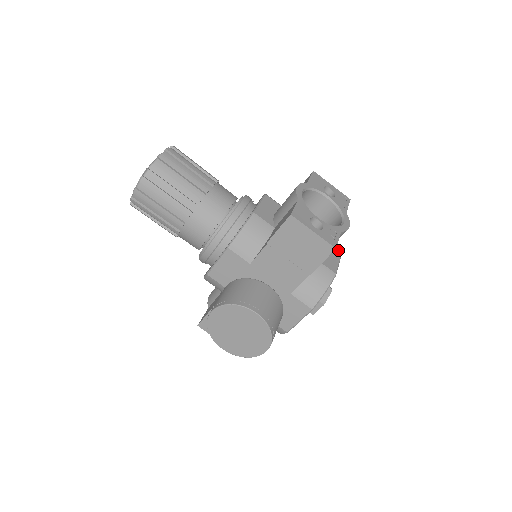
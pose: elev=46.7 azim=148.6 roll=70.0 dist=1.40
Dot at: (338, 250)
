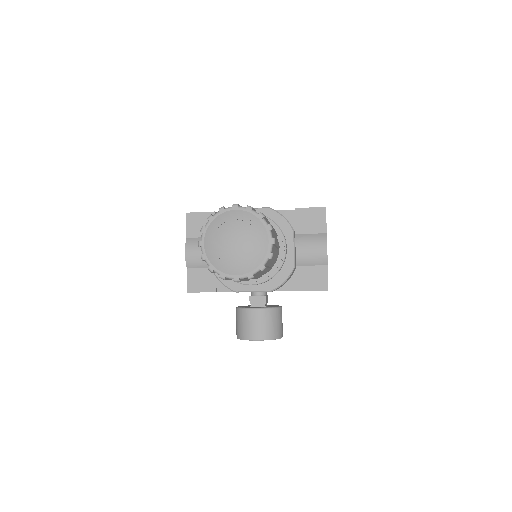
Dot at: occluded
